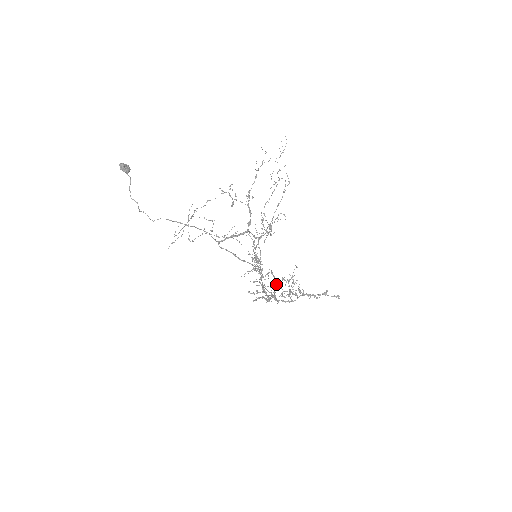
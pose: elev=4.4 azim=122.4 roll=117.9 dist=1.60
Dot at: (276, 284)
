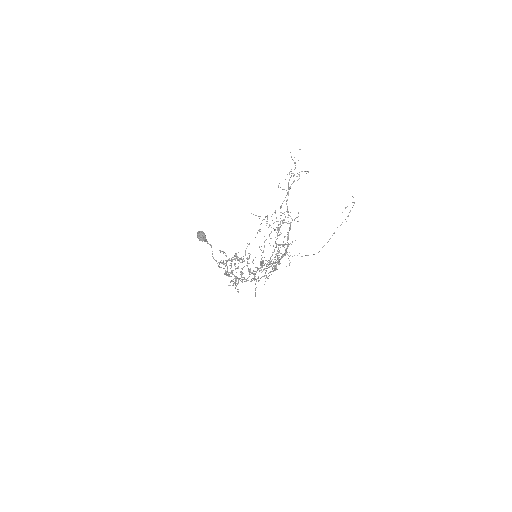
Dot at: occluded
